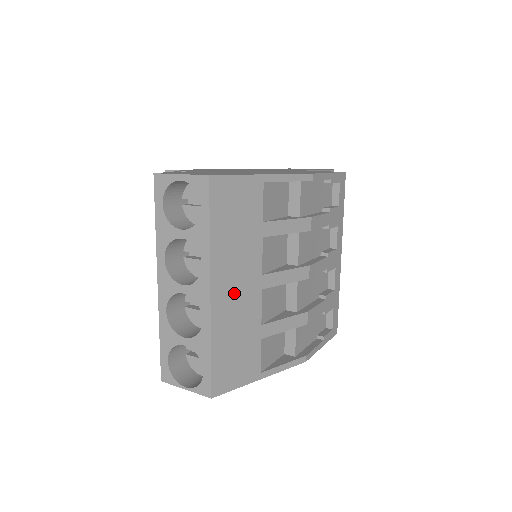
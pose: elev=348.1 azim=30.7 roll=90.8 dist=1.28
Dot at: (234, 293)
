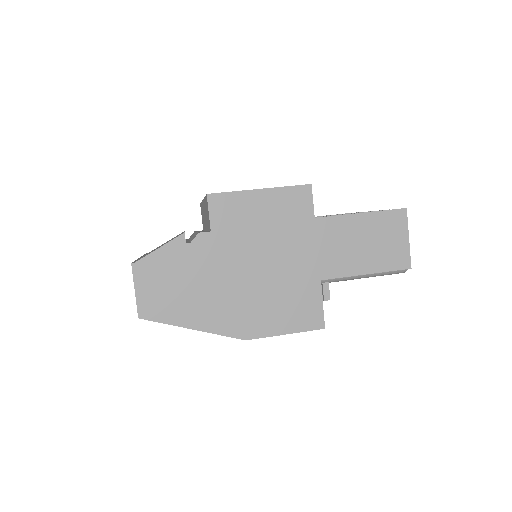
Dot at: occluded
